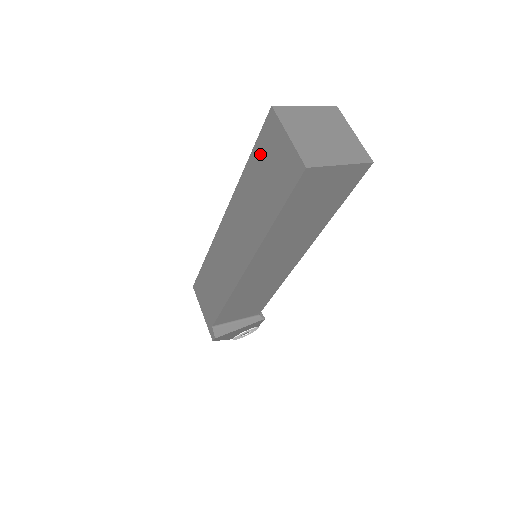
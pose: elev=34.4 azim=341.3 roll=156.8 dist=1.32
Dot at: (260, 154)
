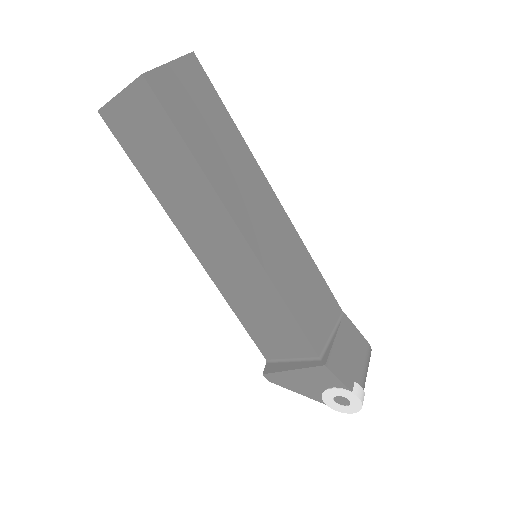
Dot at: occluded
